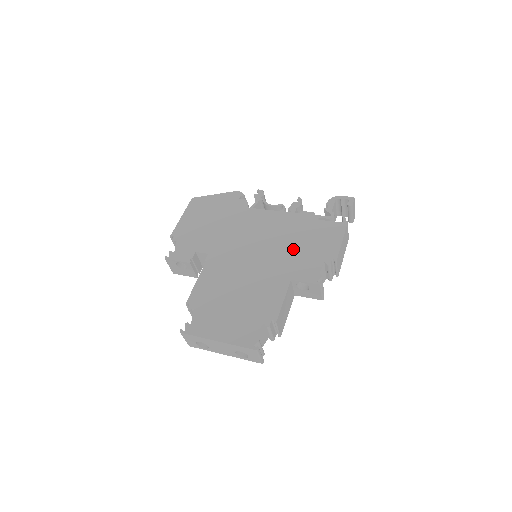
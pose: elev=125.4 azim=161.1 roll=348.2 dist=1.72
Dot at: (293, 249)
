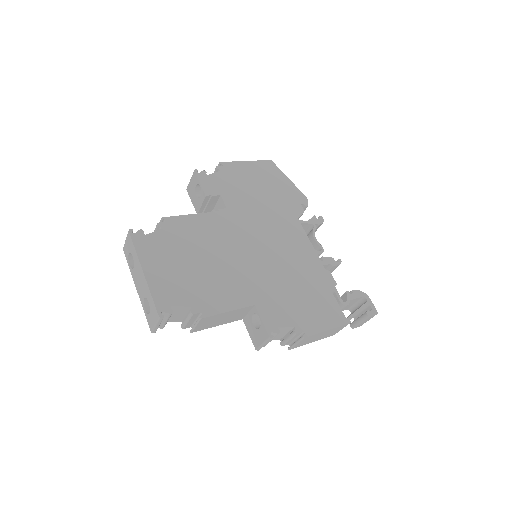
Dot at: (287, 287)
